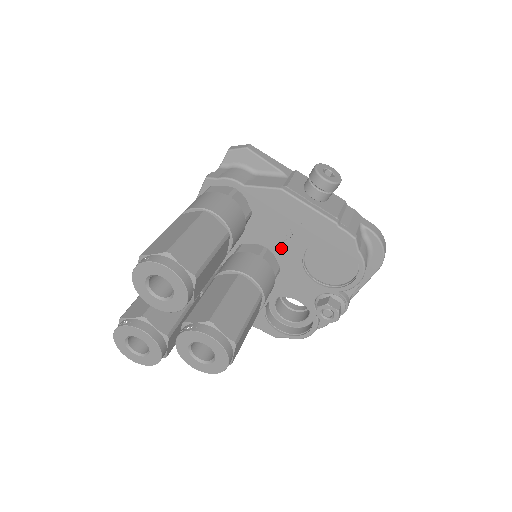
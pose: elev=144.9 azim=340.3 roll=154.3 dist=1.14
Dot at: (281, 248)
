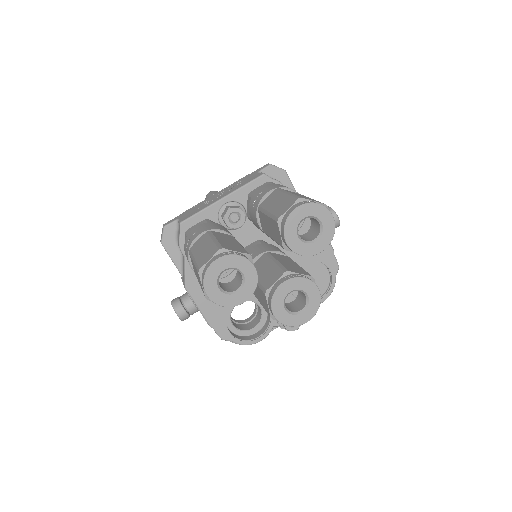
Dot at: occluded
